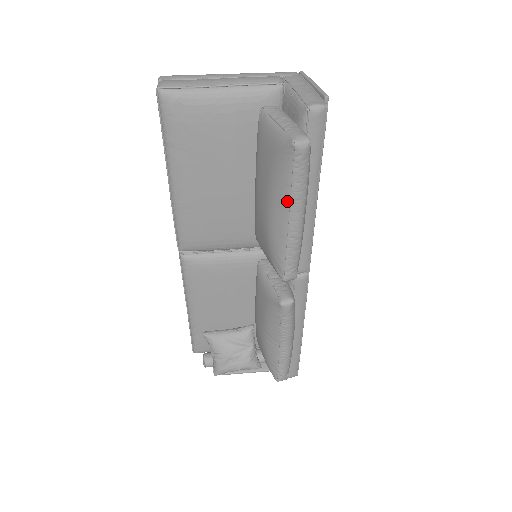
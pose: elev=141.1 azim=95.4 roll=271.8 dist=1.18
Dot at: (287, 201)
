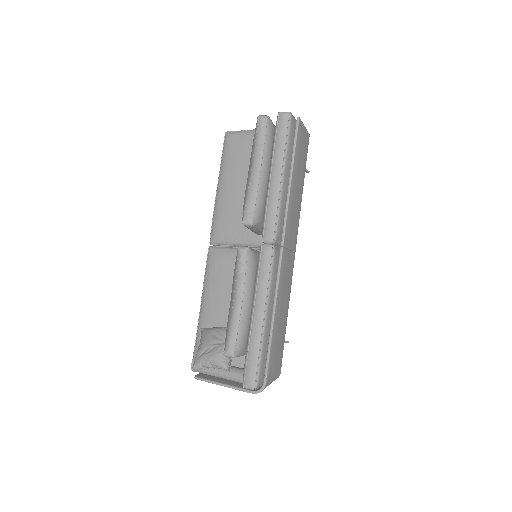
Dot at: (252, 157)
